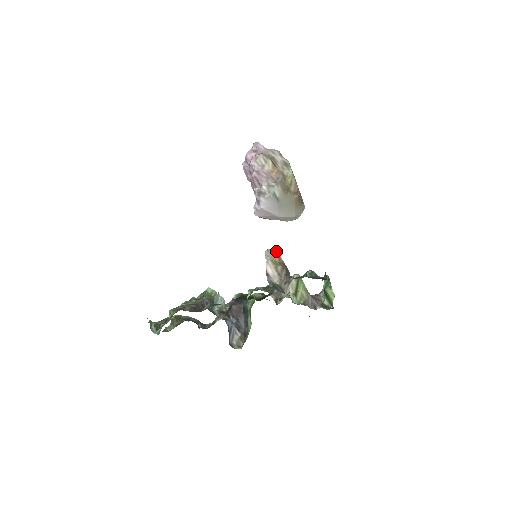
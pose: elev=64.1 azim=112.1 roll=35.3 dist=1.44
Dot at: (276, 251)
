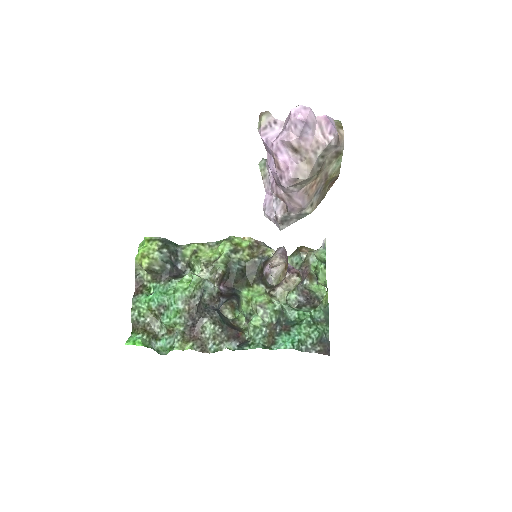
Dot at: (283, 268)
